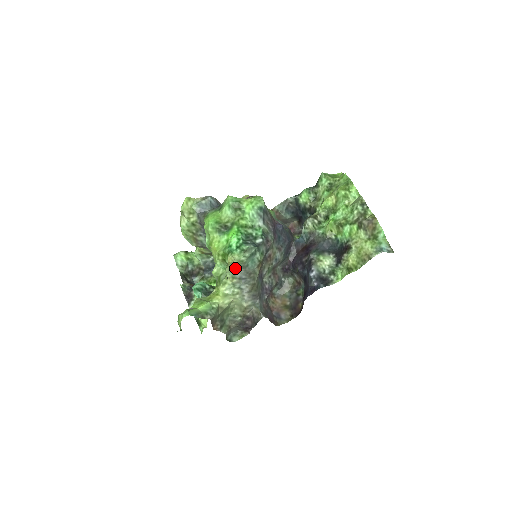
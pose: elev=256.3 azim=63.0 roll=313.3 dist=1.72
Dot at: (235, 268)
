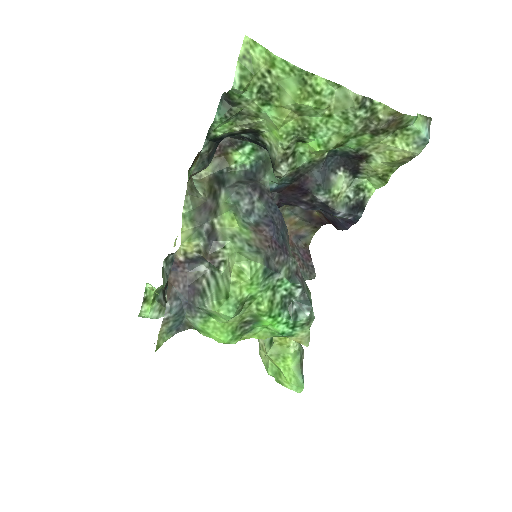
Dot at: occluded
